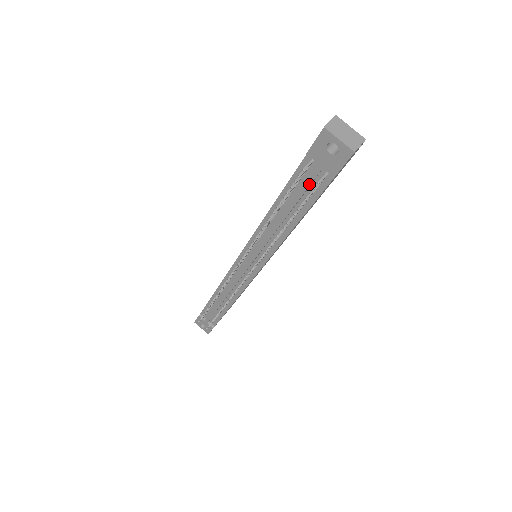
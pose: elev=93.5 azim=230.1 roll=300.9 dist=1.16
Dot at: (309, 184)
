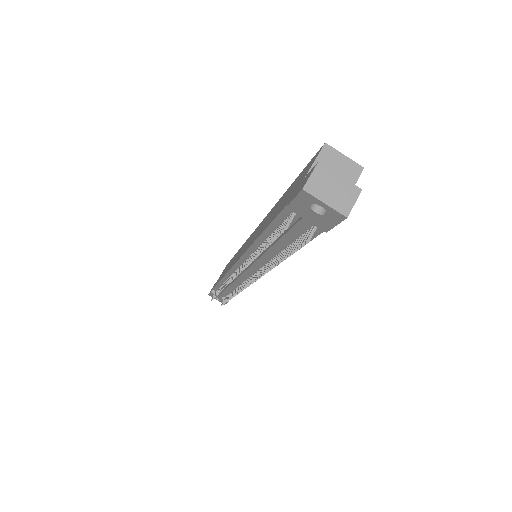
Dot at: (297, 231)
